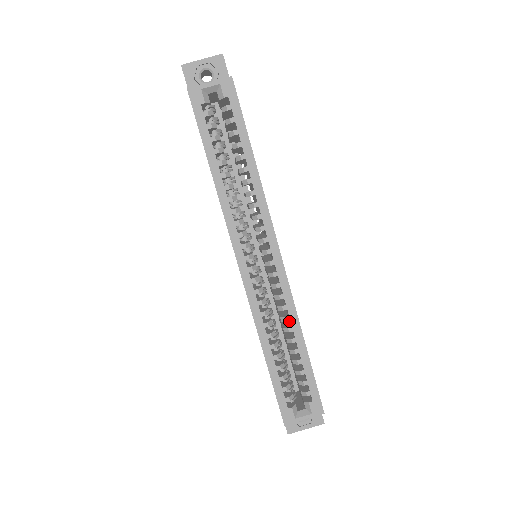
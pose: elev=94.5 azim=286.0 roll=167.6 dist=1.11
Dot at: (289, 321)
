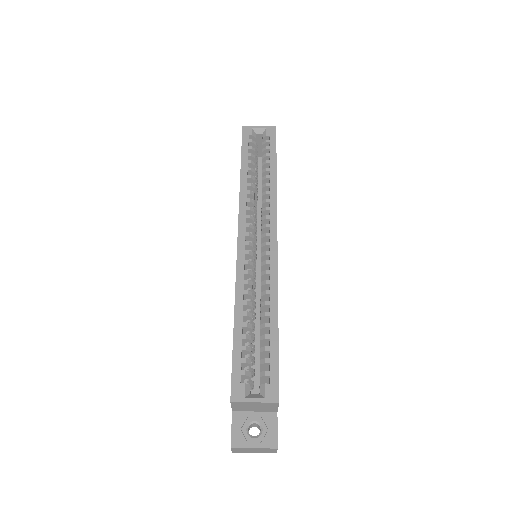
Dot at: occluded
